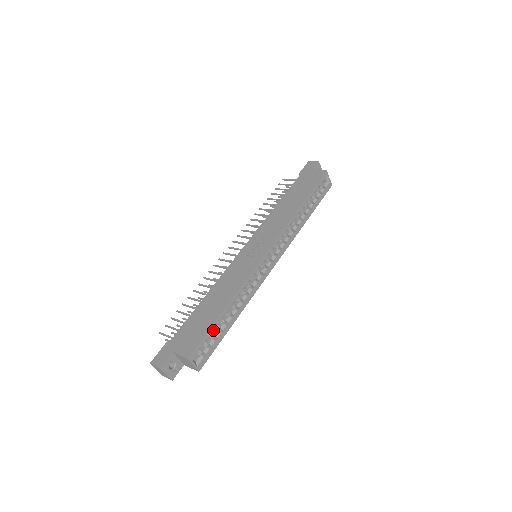
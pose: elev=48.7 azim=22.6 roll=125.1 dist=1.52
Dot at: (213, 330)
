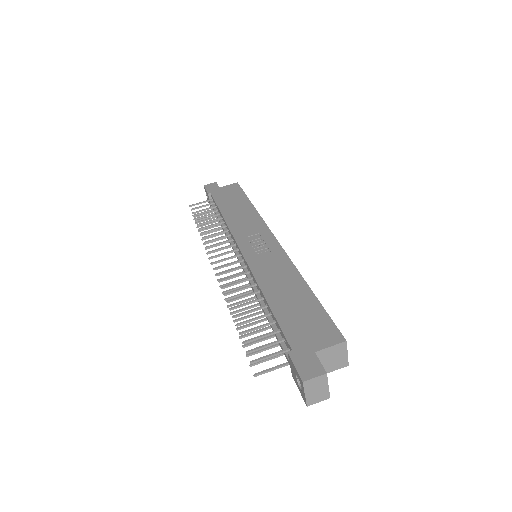
Dot at: occluded
